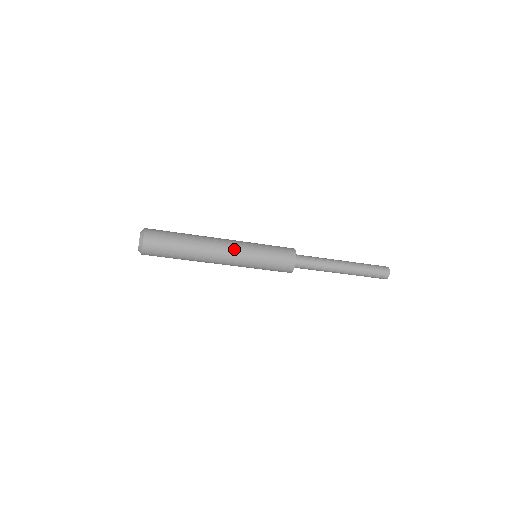
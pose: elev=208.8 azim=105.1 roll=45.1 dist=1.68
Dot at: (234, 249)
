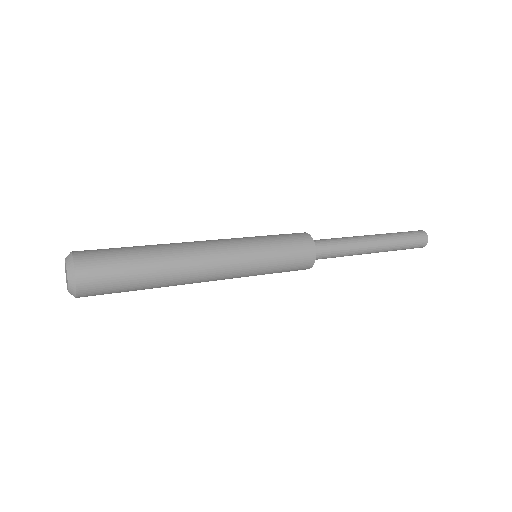
Dot at: (225, 278)
